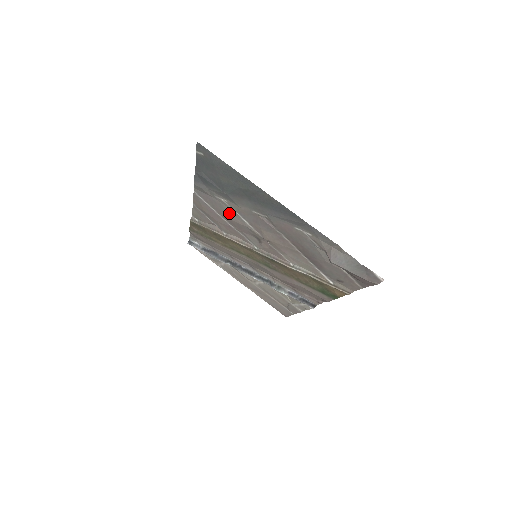
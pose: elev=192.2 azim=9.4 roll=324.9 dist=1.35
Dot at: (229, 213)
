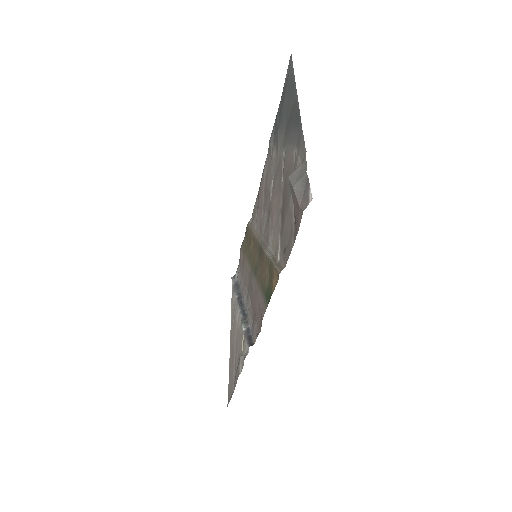
Dot at: (270, 178)
